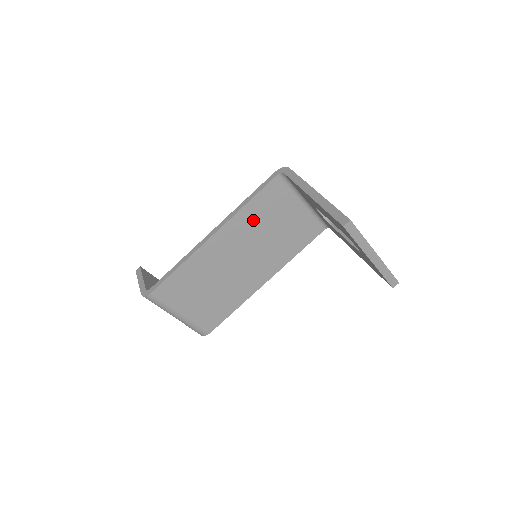
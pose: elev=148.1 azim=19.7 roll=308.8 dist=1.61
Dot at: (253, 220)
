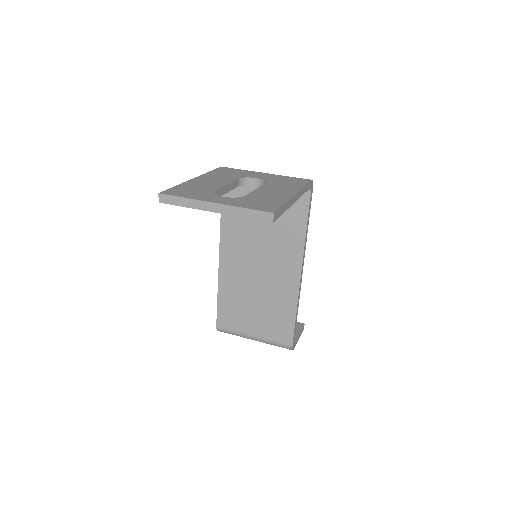
Dot at: (238, 226)
